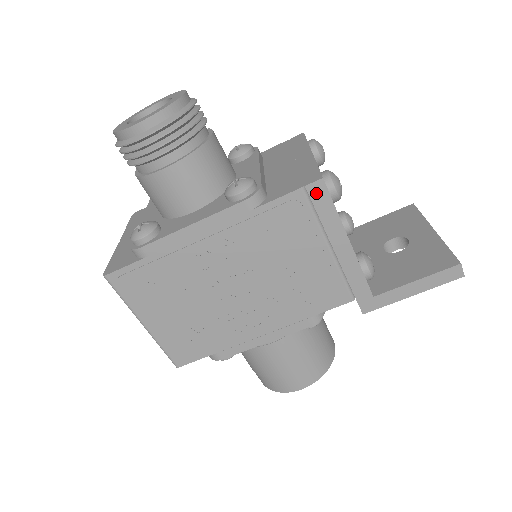
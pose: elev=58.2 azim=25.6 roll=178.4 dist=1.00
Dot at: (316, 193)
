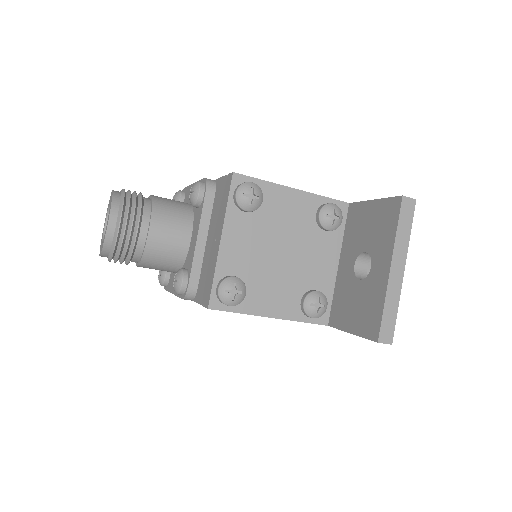
Dot at: occluded
